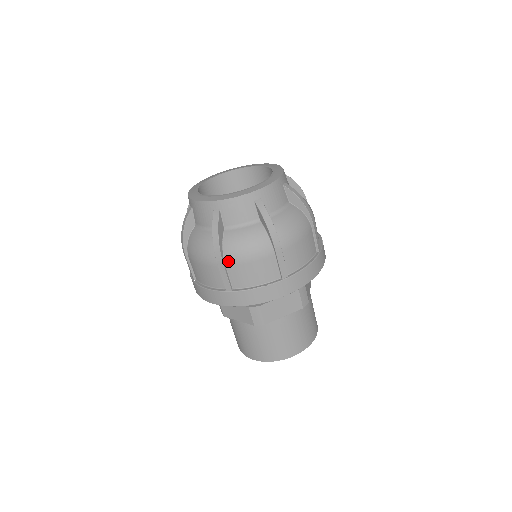
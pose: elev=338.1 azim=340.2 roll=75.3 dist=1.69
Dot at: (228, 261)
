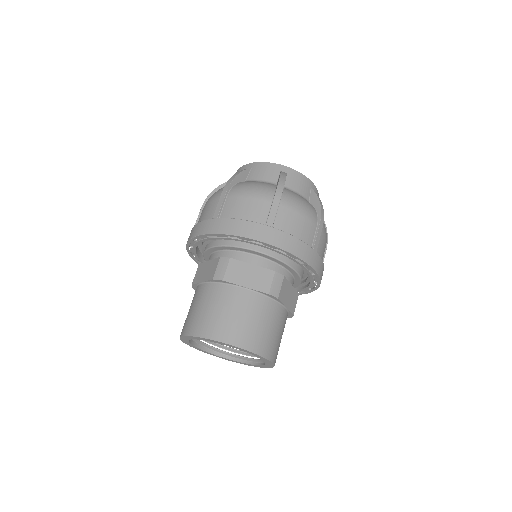
Dot at: (231, 193)
